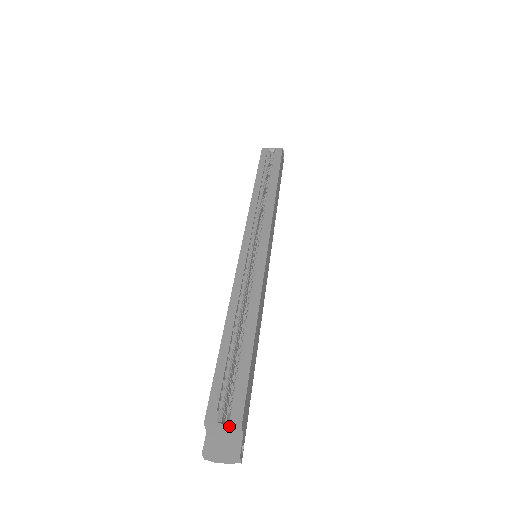
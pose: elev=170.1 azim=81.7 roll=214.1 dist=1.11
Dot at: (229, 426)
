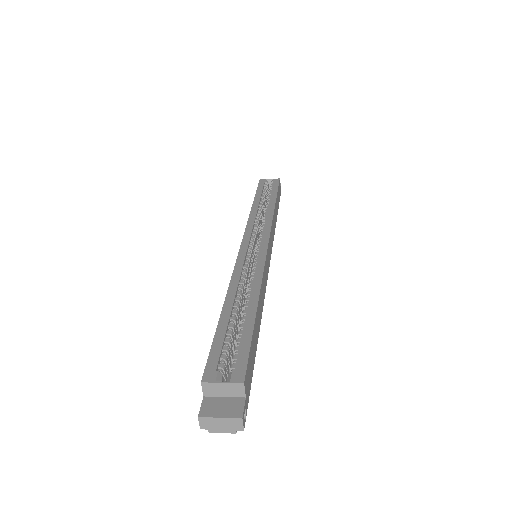
Dot at: (230, 384)
